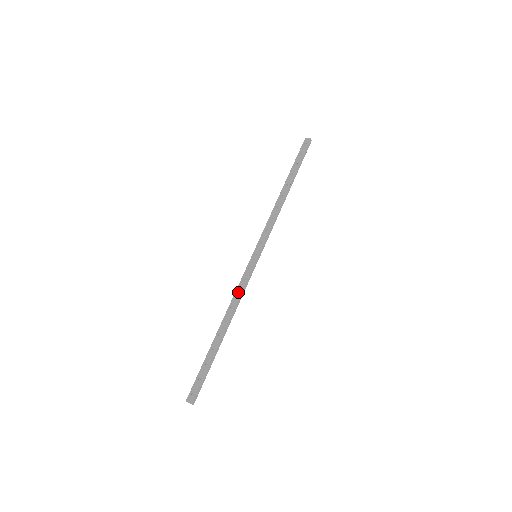
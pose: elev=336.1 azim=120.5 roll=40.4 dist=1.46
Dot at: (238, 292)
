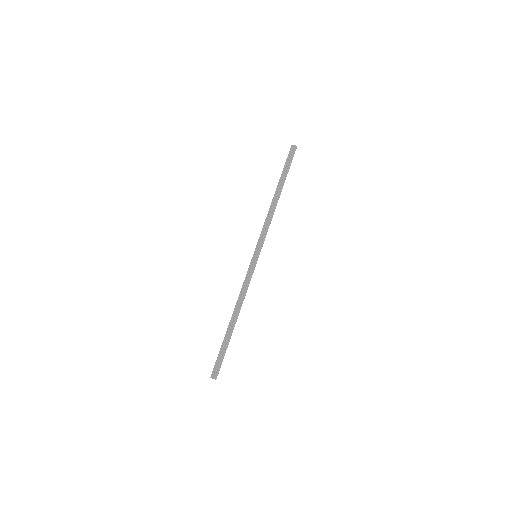
Dot at: (244, 288)
